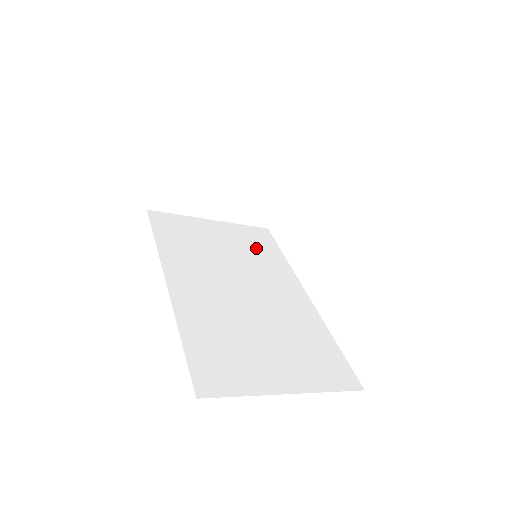
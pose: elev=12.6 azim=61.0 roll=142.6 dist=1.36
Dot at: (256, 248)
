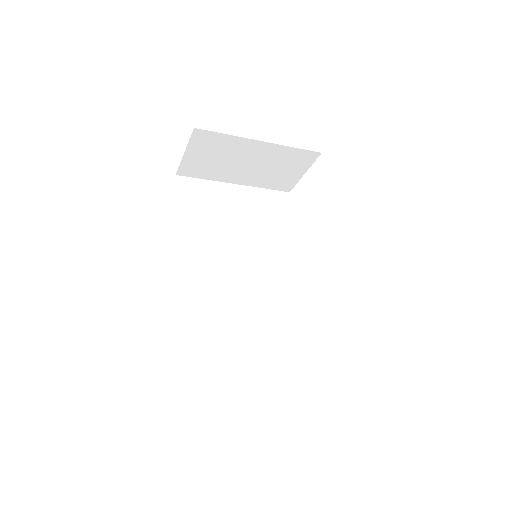
Dot at: (270, 220)
